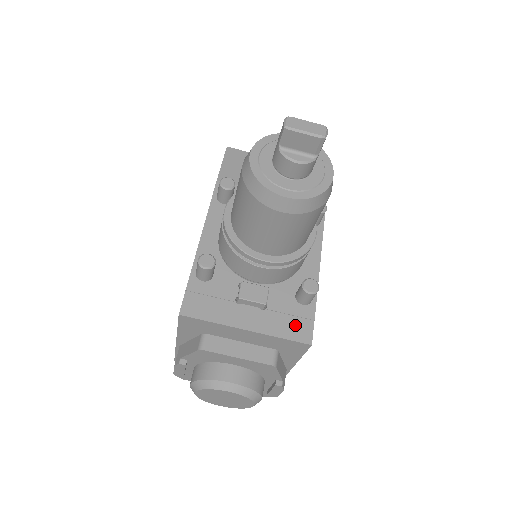
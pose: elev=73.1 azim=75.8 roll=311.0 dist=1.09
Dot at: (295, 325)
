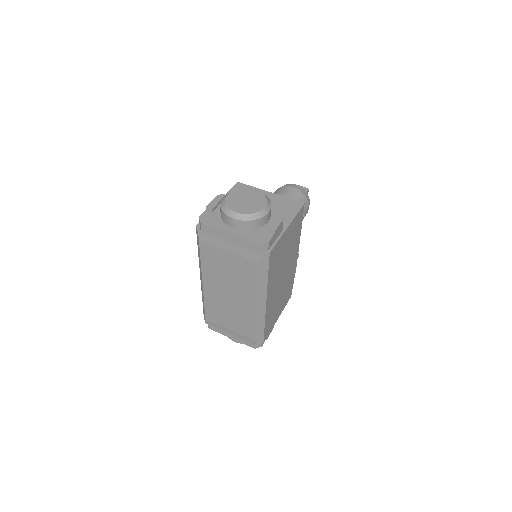
Dot at: occluded
